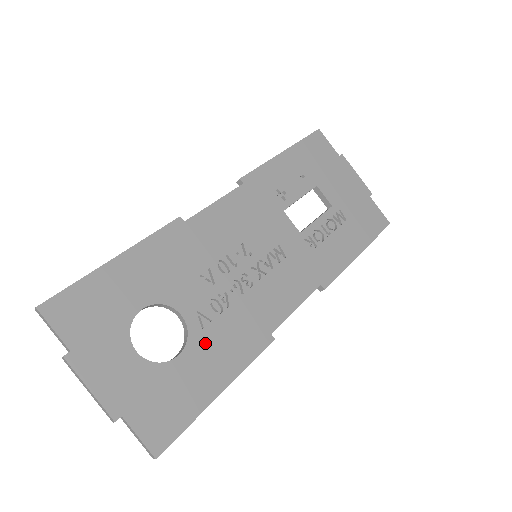
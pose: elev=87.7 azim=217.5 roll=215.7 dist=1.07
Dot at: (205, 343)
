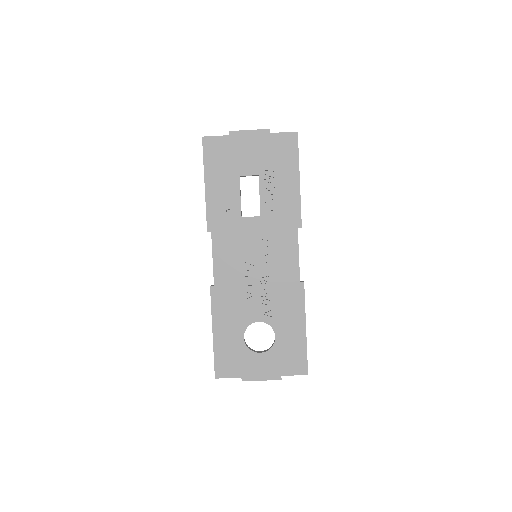
Dot at: (279, 320)
